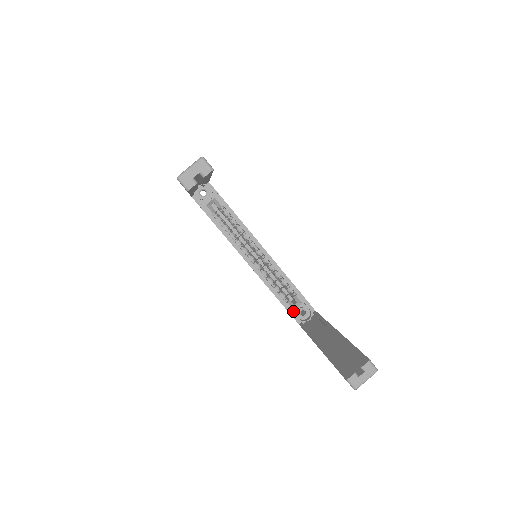
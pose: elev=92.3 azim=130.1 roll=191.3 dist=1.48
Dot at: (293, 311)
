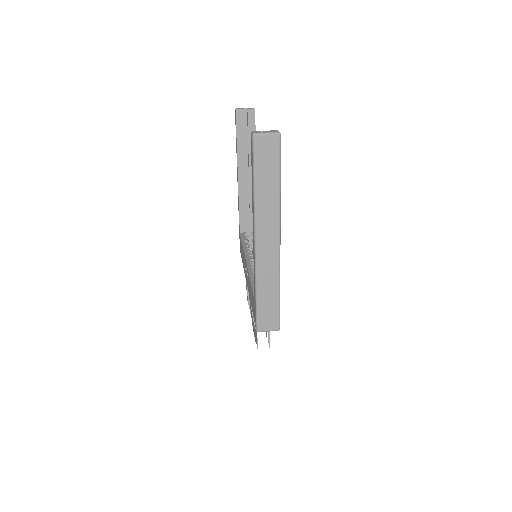
Dot at: occluded
